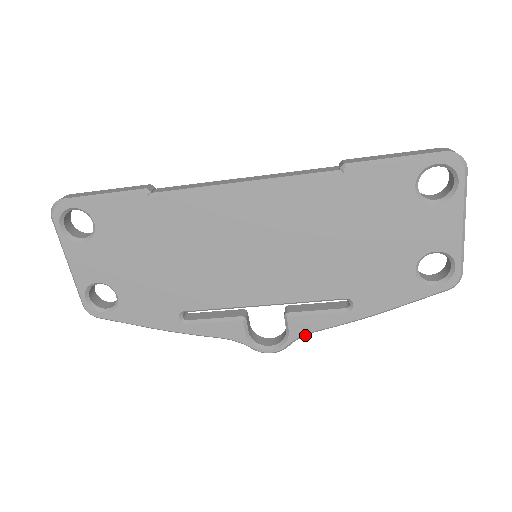
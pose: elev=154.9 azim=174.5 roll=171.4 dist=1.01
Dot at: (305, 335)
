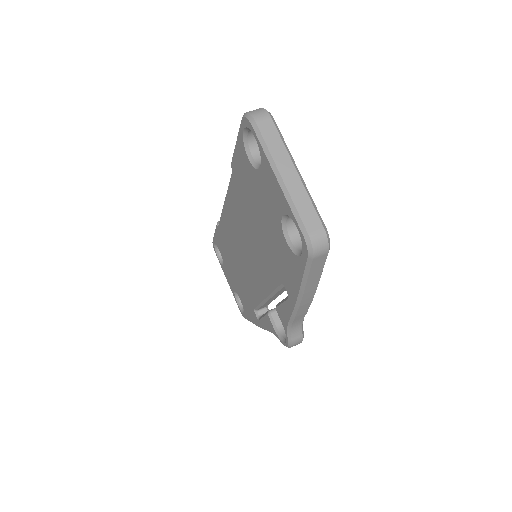
Dot at: (290, 327)
